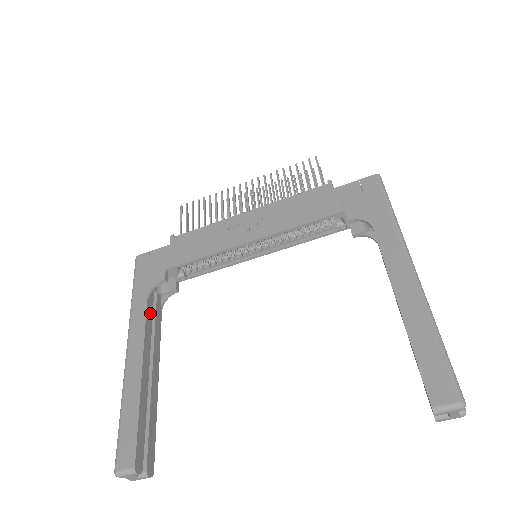
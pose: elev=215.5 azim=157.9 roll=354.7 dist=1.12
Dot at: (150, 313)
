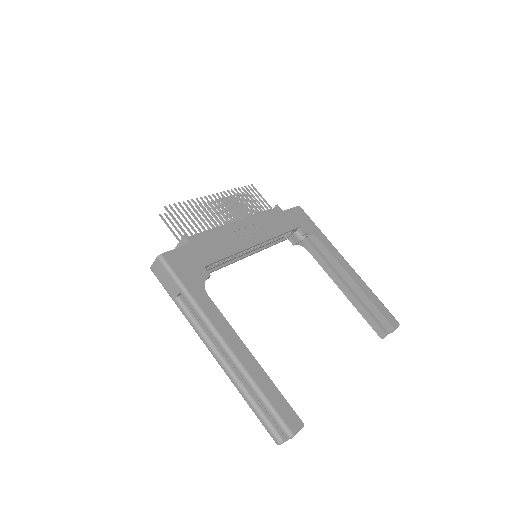
Dot at: occluded
